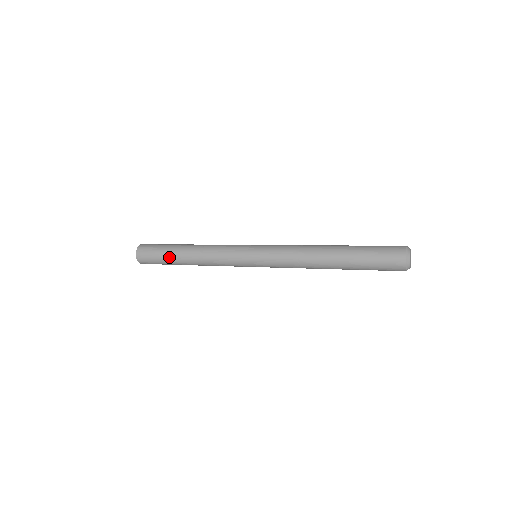
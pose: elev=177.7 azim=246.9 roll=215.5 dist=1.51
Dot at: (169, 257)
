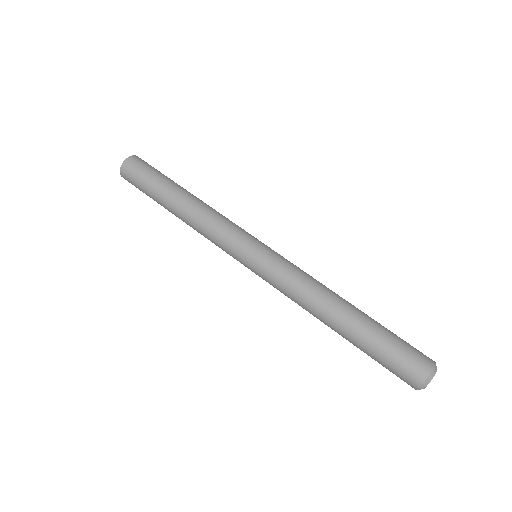
Dot at: occluded
